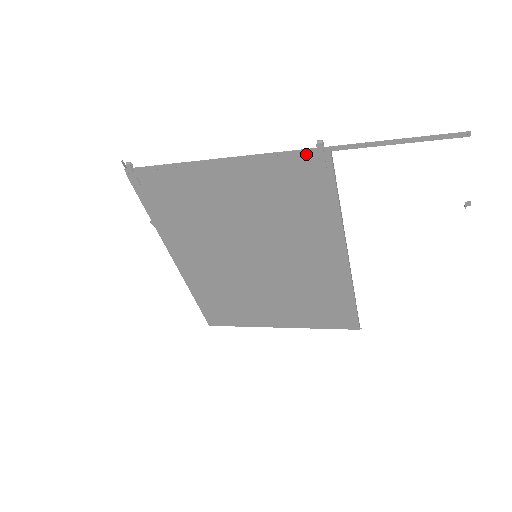
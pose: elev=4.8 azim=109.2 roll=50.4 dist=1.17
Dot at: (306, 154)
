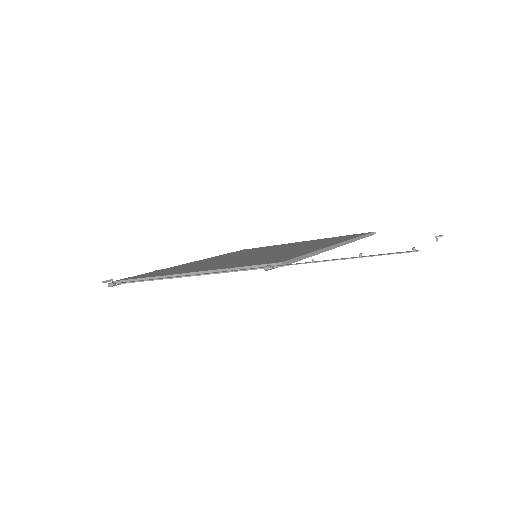
Dot at: (259, 267)
